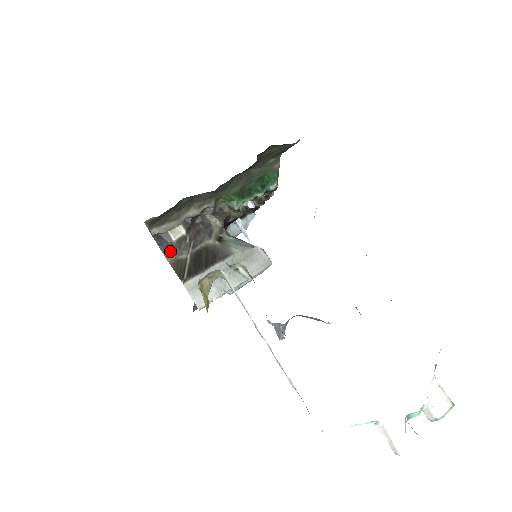
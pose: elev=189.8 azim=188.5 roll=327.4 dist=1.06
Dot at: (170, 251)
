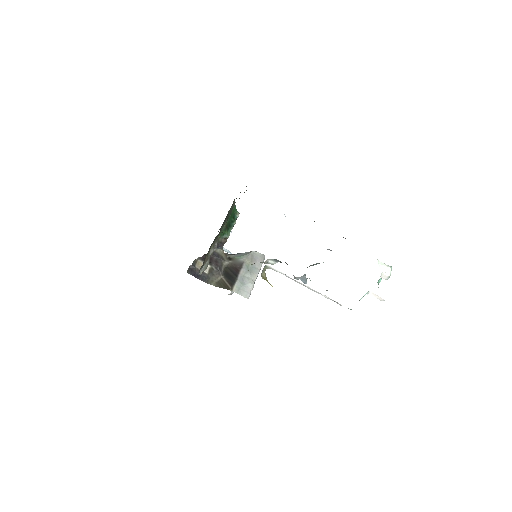
Dot at: (210, 280)
